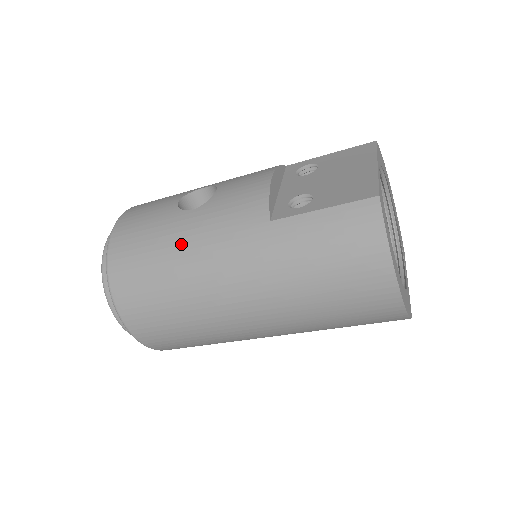
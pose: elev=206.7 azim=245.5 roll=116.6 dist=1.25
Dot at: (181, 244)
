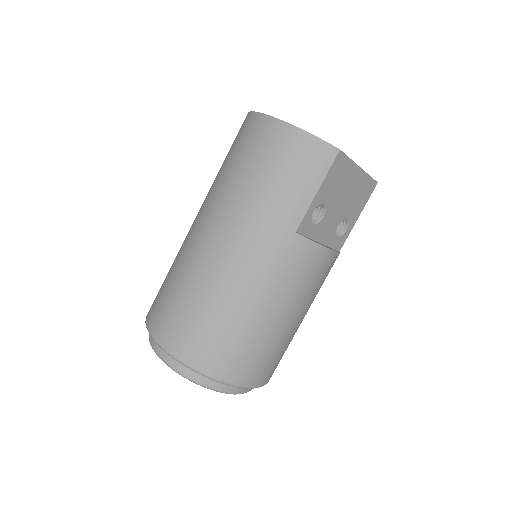
Dot at: occluded
